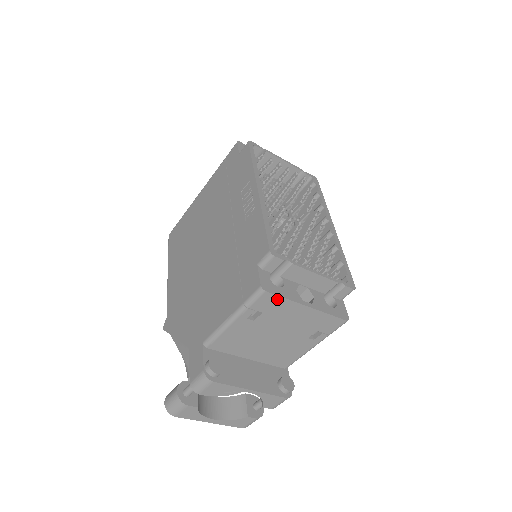
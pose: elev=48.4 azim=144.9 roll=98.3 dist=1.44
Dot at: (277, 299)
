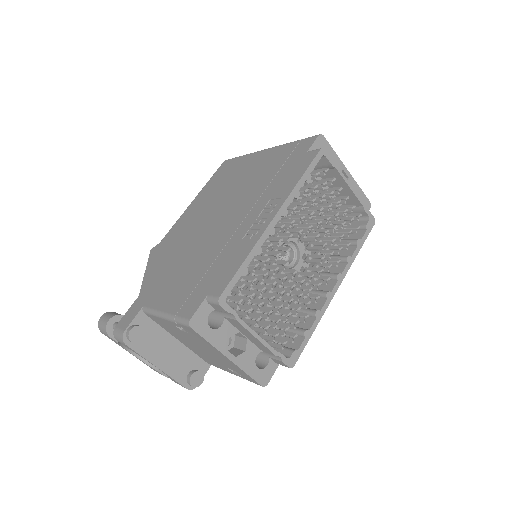
Dot at: (201, 337)
